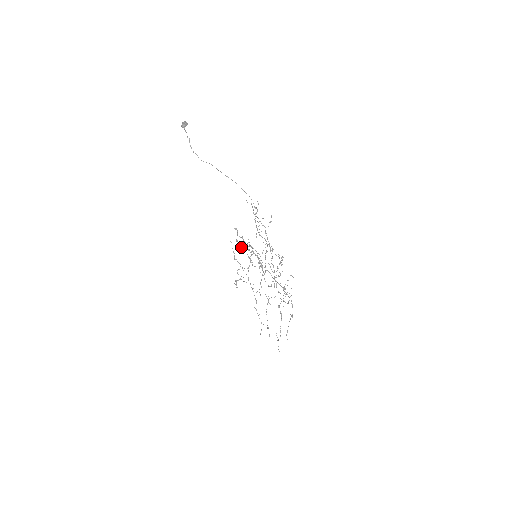
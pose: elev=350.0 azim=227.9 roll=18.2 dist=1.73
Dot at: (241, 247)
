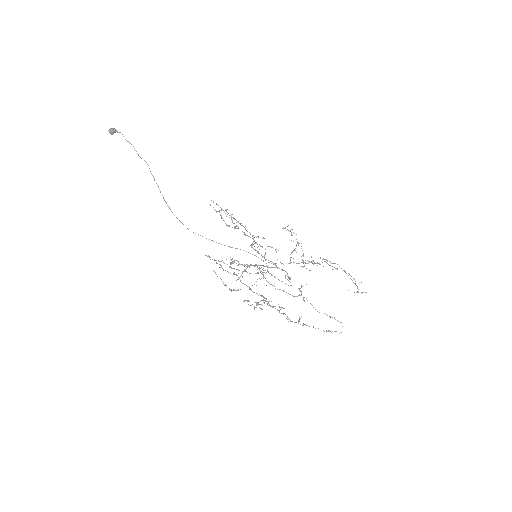
Dot at: (234, 261)
